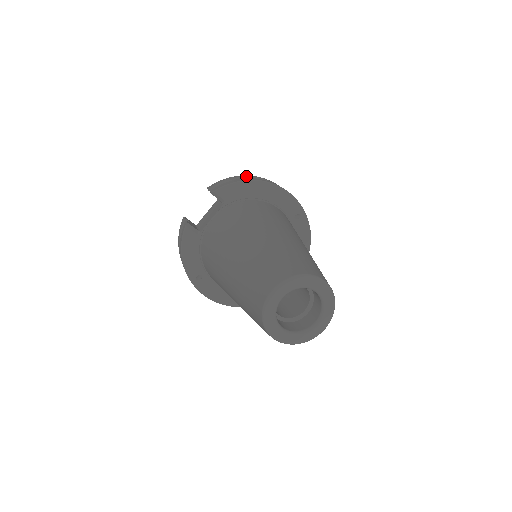
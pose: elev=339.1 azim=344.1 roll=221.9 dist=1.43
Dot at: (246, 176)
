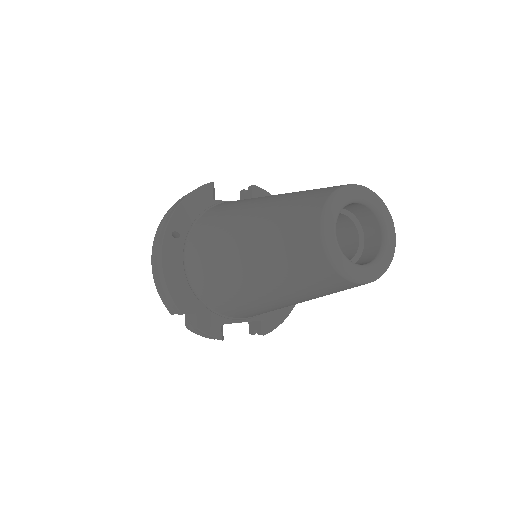
Dot at: occluded
